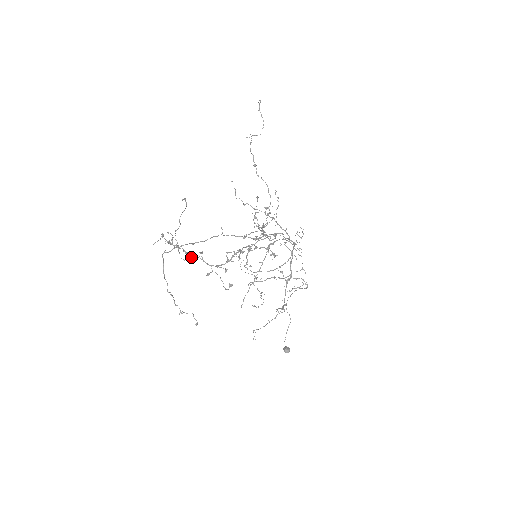
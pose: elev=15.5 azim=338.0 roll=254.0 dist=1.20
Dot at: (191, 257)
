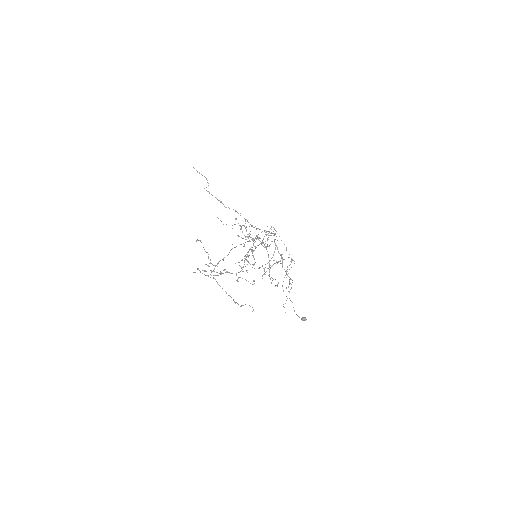
Dot at: occluded
